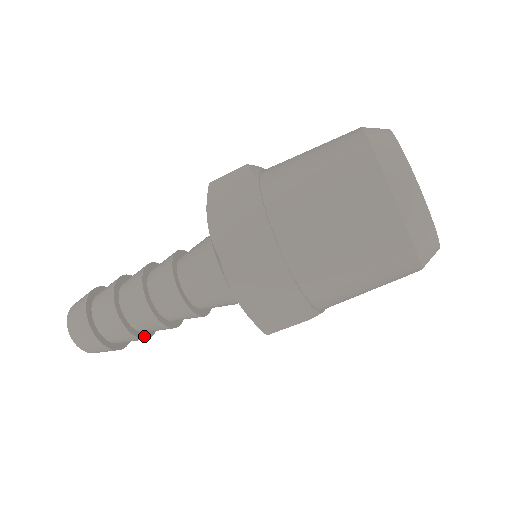
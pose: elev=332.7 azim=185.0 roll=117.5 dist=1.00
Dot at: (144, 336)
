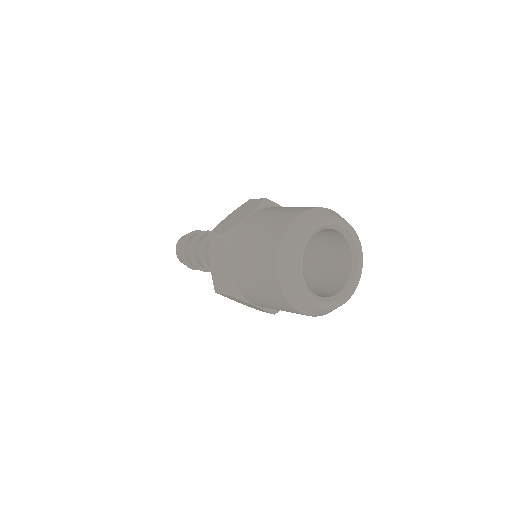
Dot at: (199, 267)
